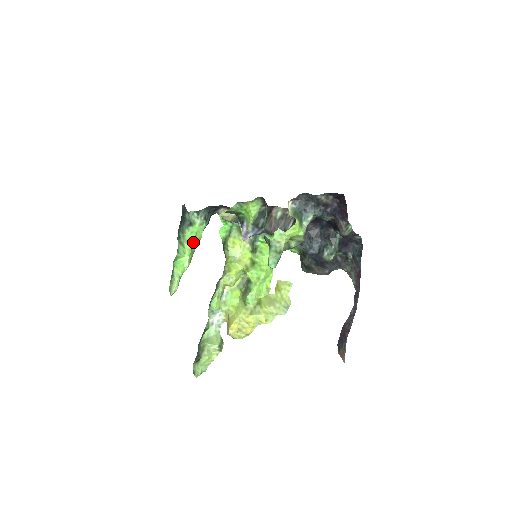
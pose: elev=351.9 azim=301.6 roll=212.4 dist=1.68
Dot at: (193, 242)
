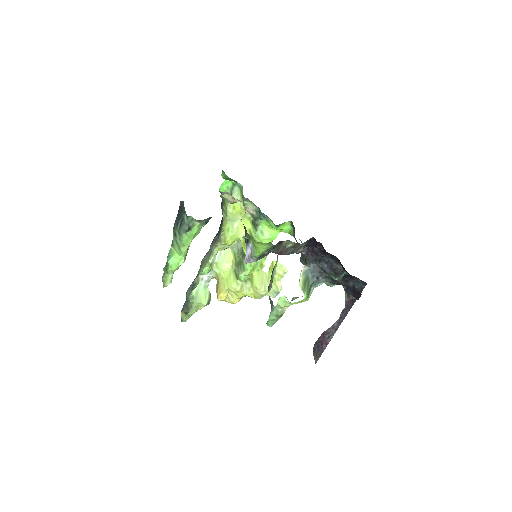
Dot at: (190, 242)
